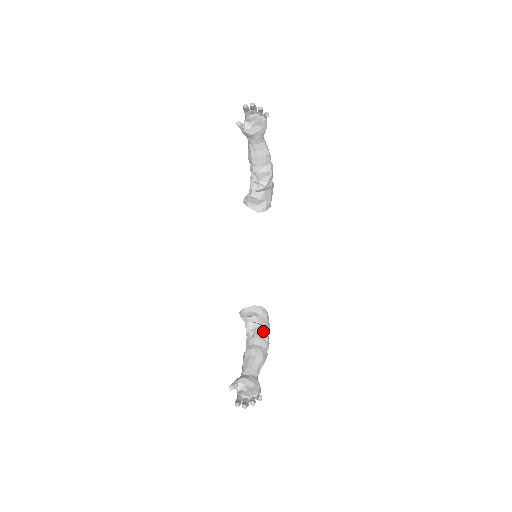
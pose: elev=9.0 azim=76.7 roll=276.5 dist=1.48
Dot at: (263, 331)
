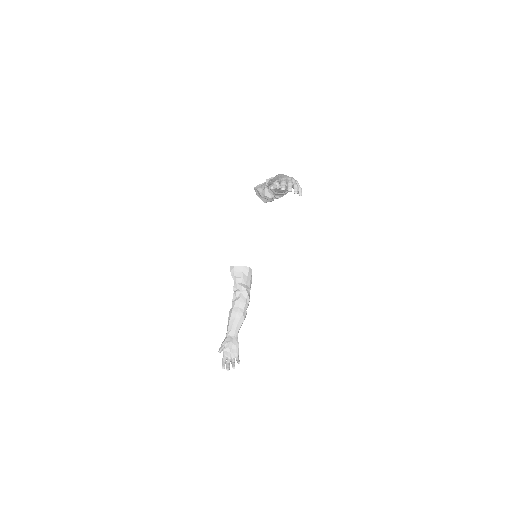
Dot at: (247, 294)
